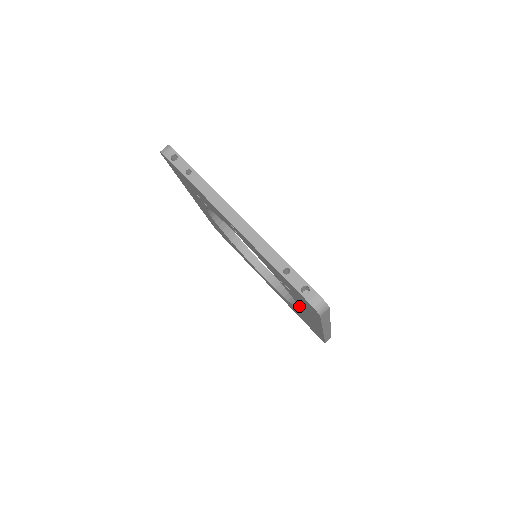
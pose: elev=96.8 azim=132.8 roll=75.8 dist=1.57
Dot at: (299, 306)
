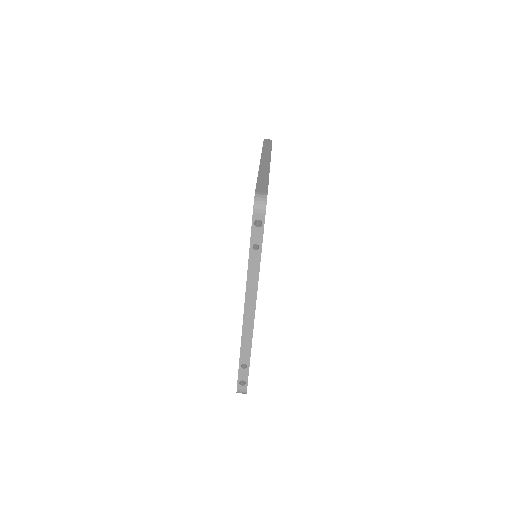
Dot at: occluded
